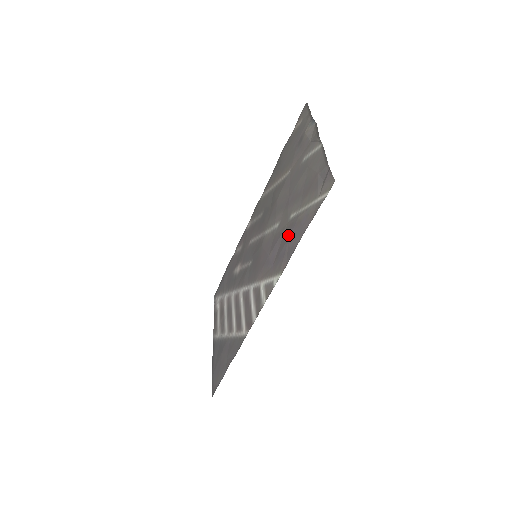
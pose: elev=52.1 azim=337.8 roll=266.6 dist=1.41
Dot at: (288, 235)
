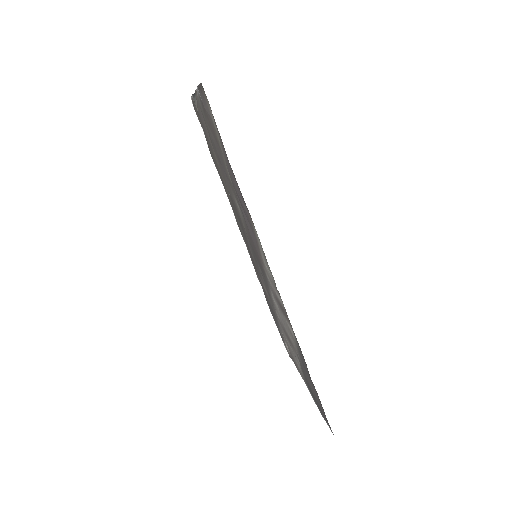
Dot at: occluded
